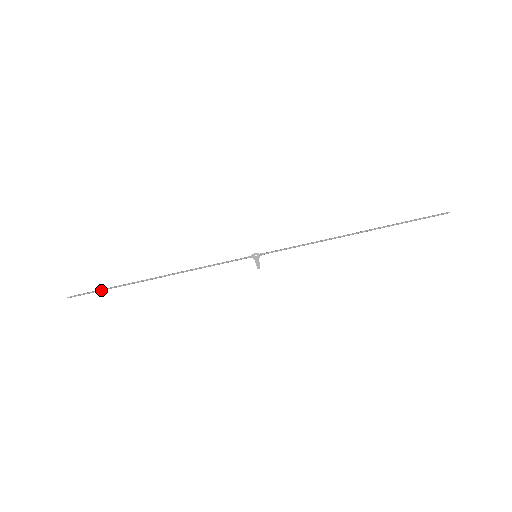
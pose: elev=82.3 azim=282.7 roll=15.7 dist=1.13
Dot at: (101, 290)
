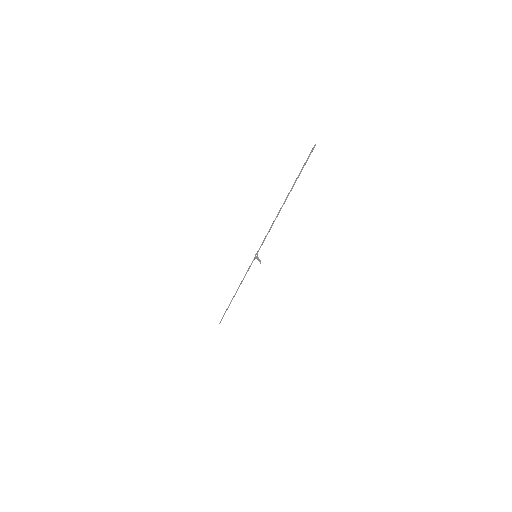
Dot at: (224, 314)
